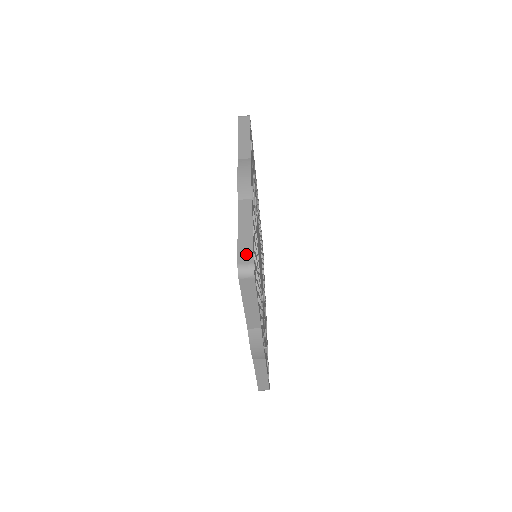
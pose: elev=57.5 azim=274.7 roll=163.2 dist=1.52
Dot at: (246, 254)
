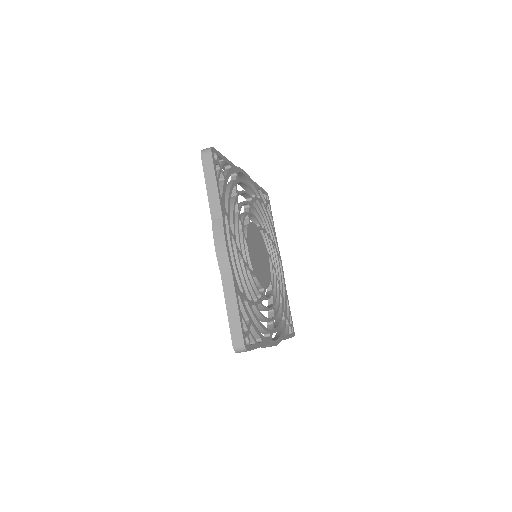
Dot at: (237, 335)
